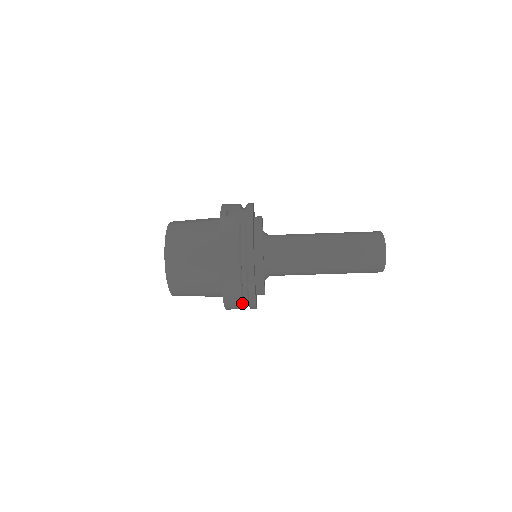
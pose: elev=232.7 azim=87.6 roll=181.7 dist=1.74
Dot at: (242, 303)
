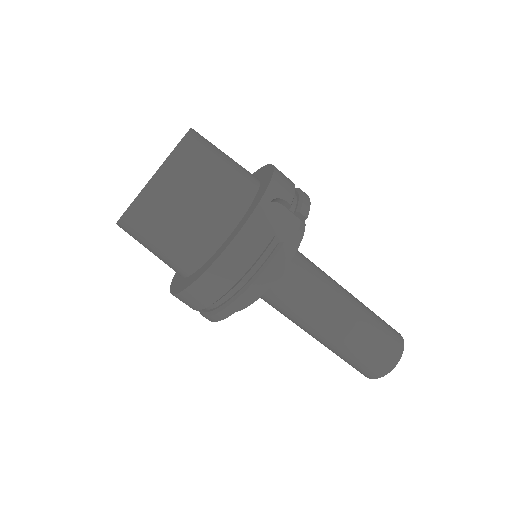
Dot at: occluded
